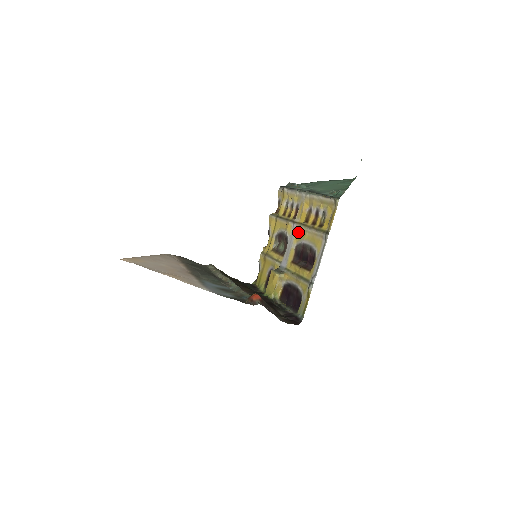
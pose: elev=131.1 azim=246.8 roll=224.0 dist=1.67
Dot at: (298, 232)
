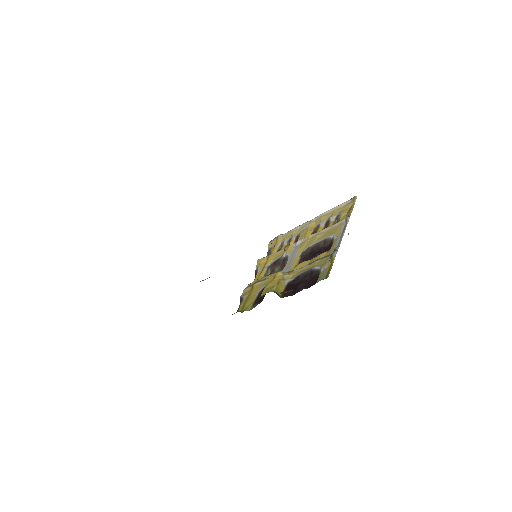
Dot at: (304, 243)
